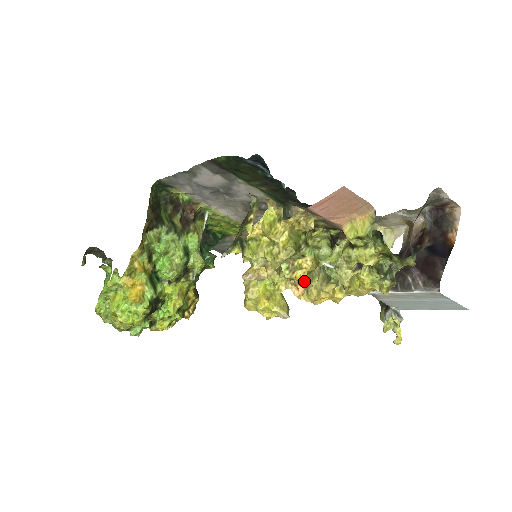
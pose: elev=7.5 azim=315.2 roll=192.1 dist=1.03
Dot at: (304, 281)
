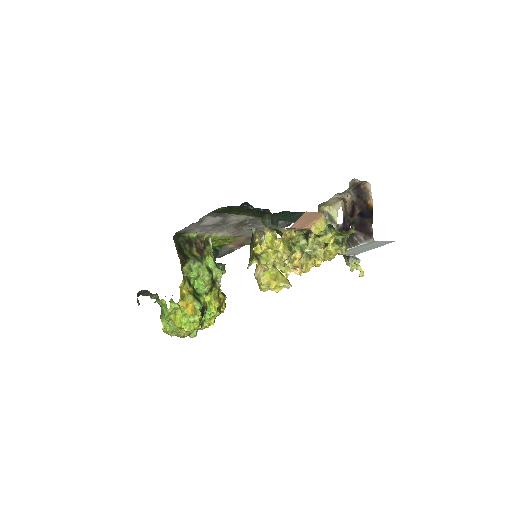
Dot at: (300, 265)
